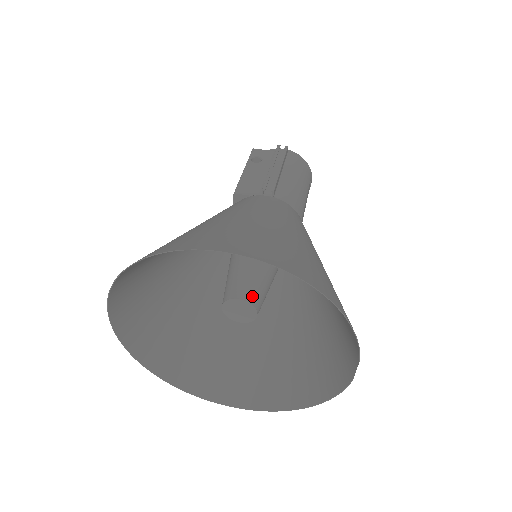
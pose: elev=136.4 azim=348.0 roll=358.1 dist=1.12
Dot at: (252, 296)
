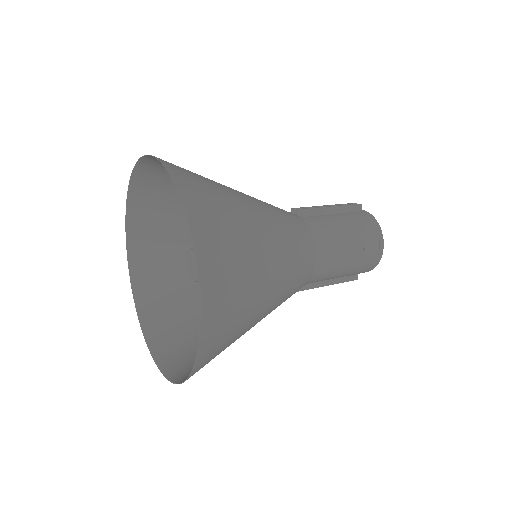
Dot at: occluded
